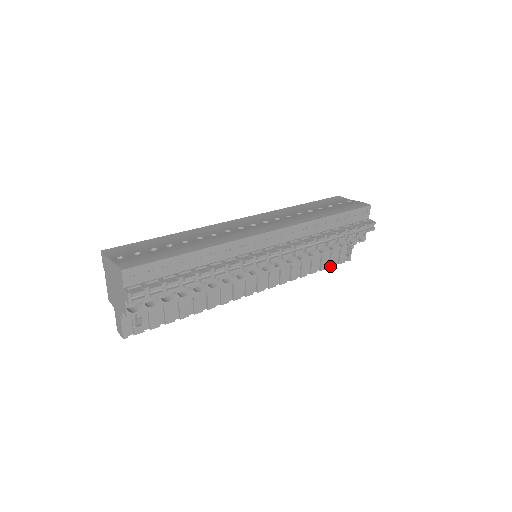
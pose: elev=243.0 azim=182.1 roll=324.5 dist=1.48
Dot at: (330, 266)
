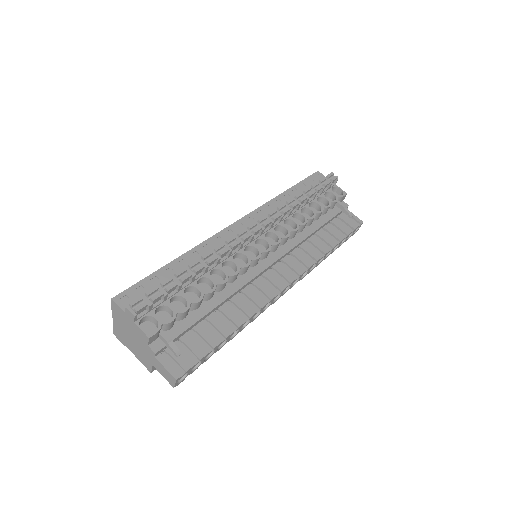
Dot at: (347, 234)
